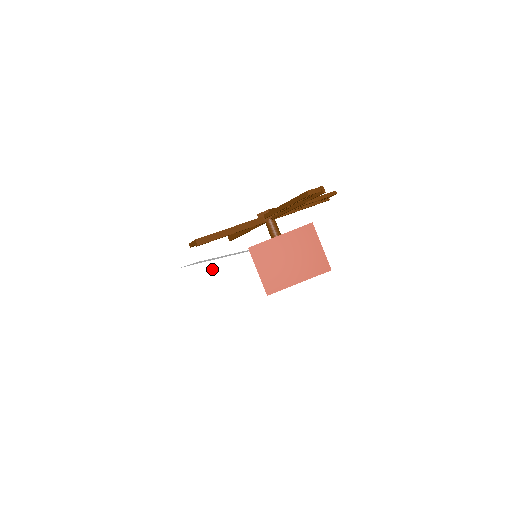
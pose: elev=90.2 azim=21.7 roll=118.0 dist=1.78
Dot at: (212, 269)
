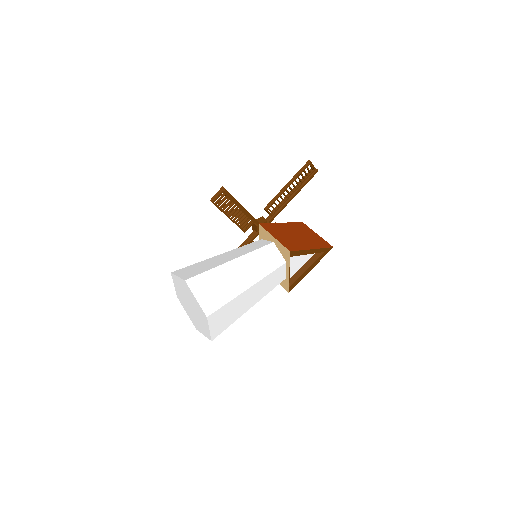
Dot at: (217, 258)
